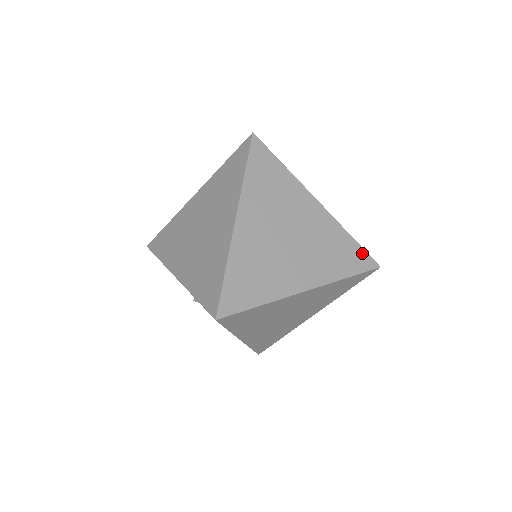
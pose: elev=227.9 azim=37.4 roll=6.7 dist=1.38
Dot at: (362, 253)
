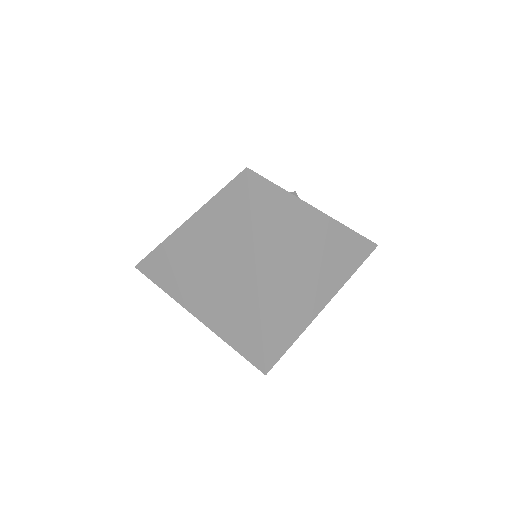
Dot at: (363, 241)
